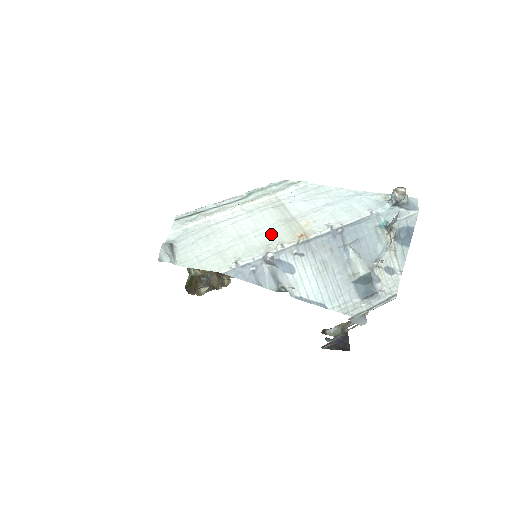
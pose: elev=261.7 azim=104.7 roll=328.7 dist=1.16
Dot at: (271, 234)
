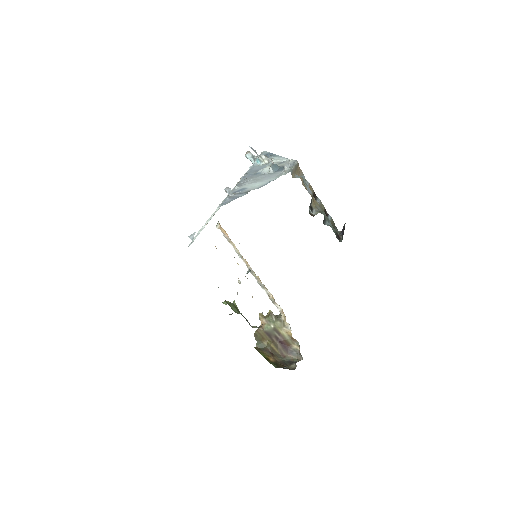
Dot at: occluded
